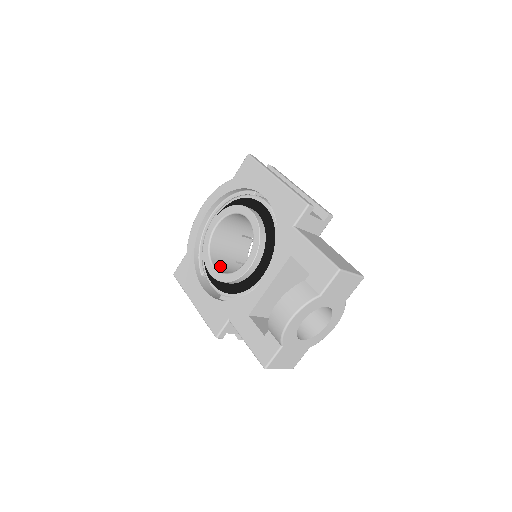
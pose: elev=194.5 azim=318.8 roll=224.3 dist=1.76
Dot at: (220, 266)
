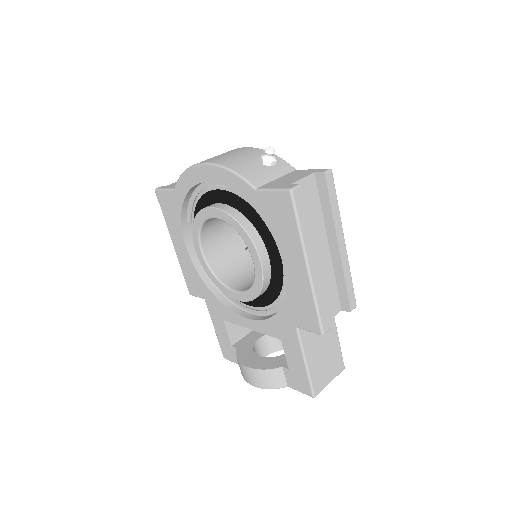
Dot at: (211, 242)
